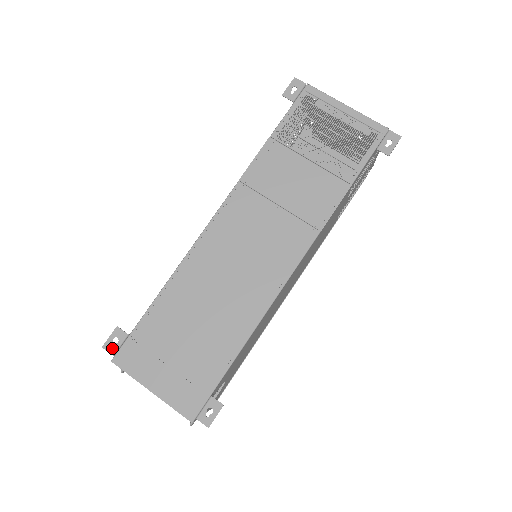
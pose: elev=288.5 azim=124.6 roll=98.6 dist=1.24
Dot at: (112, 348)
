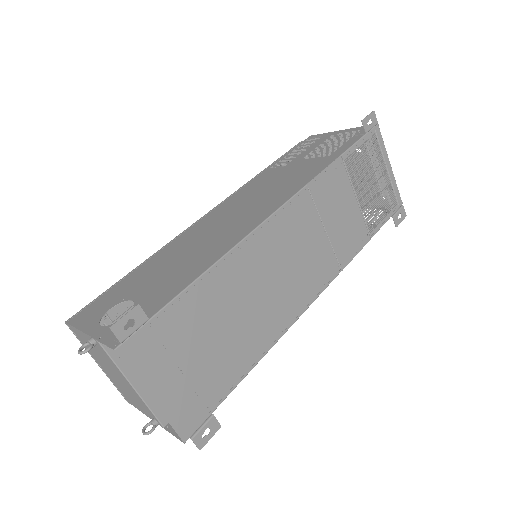
Dot at: (123, 332)
